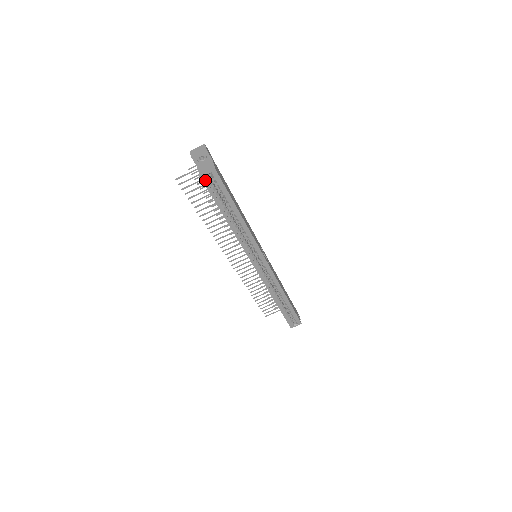
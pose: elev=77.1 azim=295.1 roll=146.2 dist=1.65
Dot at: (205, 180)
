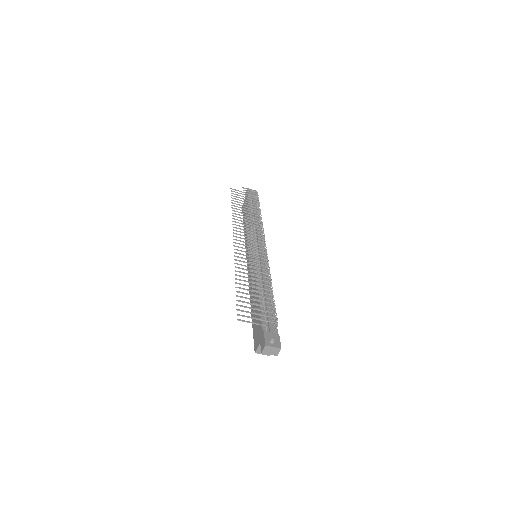
Dot at: occluded
